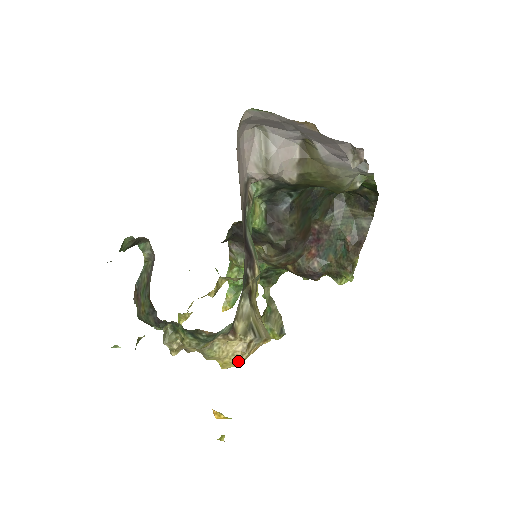
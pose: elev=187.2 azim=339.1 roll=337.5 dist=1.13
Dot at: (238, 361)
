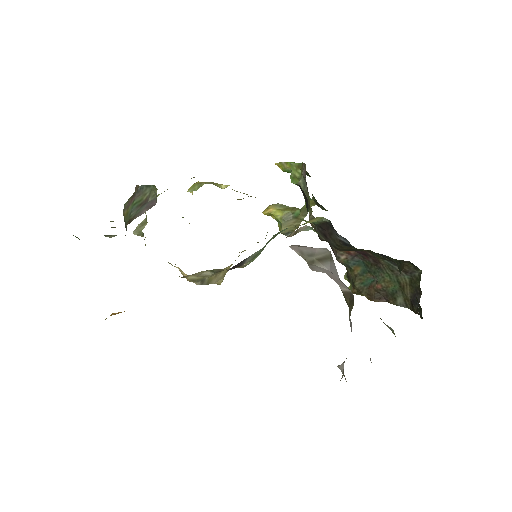
Dot at: occluded
